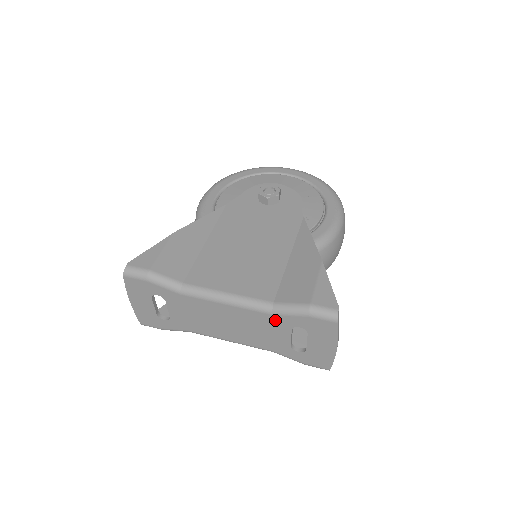
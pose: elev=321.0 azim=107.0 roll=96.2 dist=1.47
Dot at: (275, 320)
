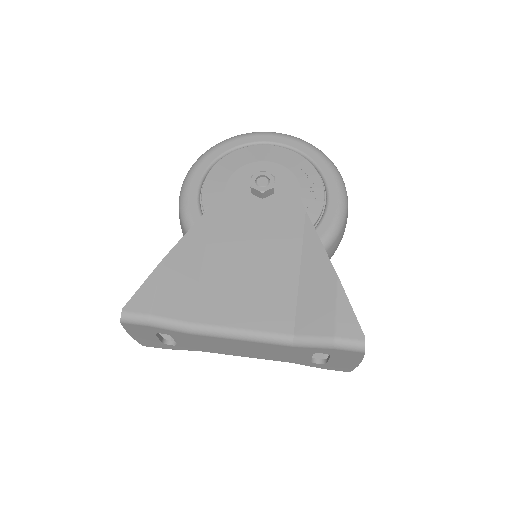
Dot at: (296, 349)
